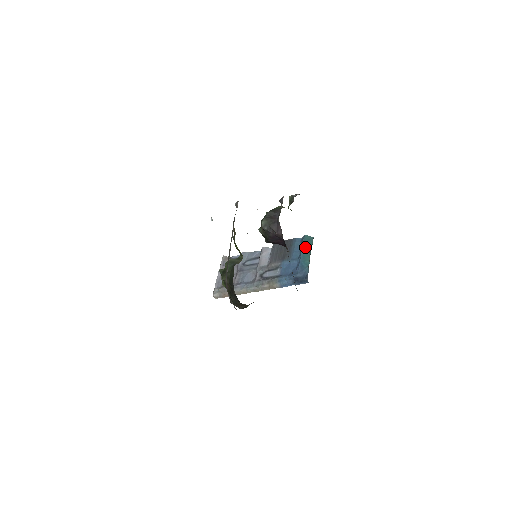
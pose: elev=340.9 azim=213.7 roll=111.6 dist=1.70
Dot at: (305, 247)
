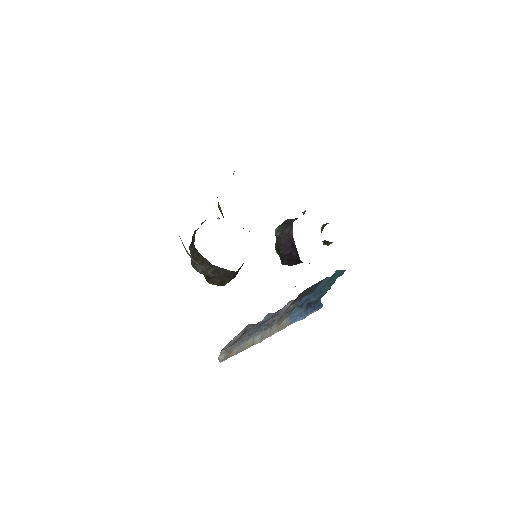
Dot at: (332, 278)
